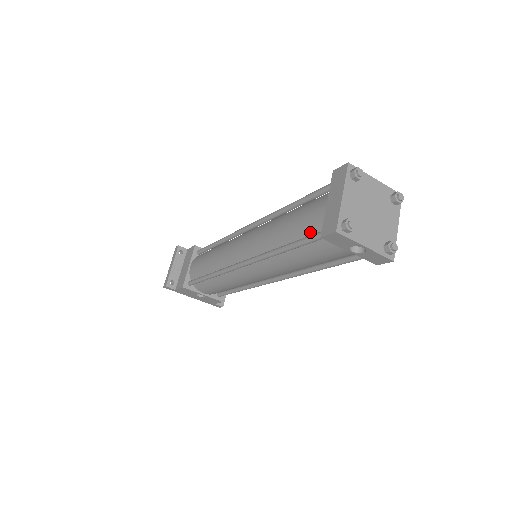
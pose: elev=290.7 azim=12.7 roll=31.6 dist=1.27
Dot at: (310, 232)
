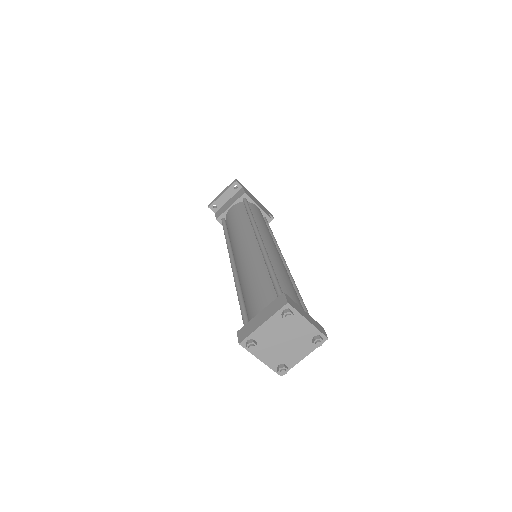
Dot at: (249, 312)
